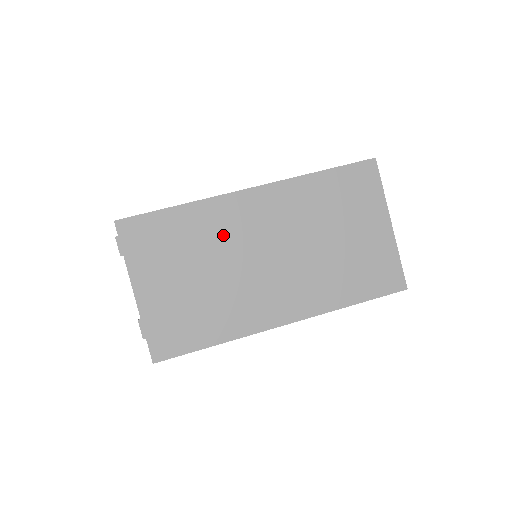
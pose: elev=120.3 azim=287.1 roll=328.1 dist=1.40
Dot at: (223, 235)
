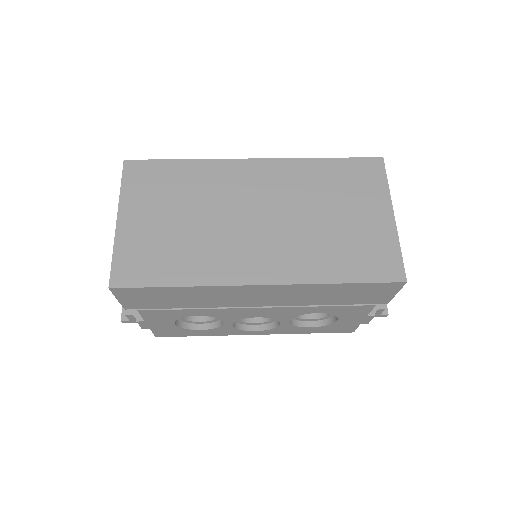
Dot at: (218, 190)
